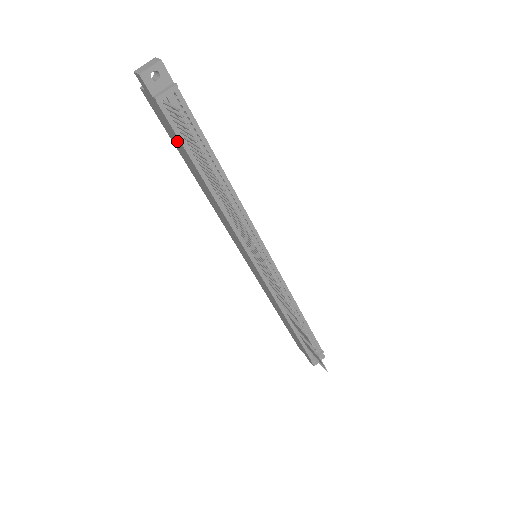
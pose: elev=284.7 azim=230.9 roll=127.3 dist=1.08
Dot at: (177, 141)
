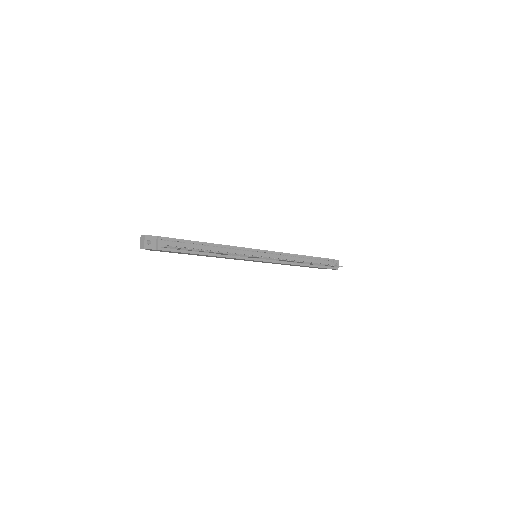
Dot at: occluded
